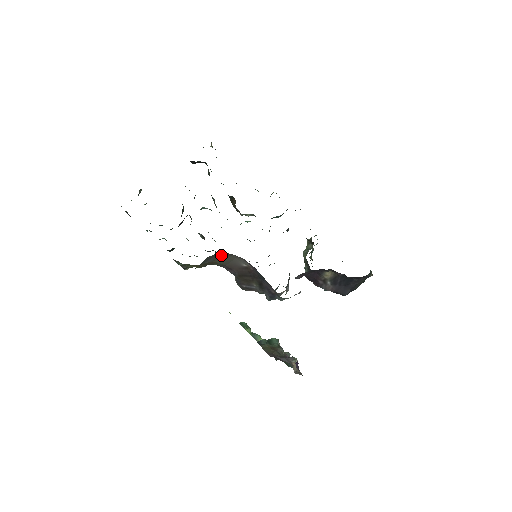
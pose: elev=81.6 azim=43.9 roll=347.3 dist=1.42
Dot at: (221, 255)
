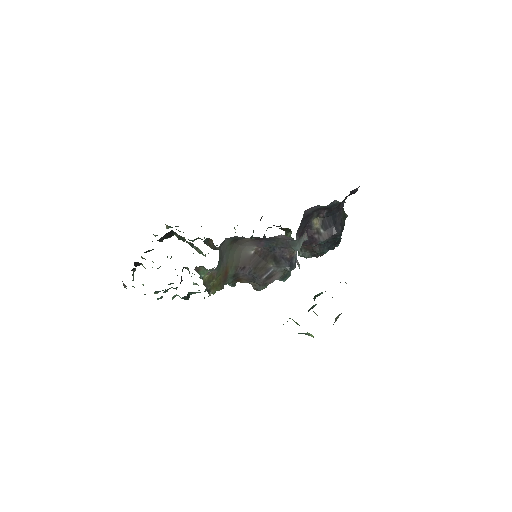
Dot at: (229, 252)
